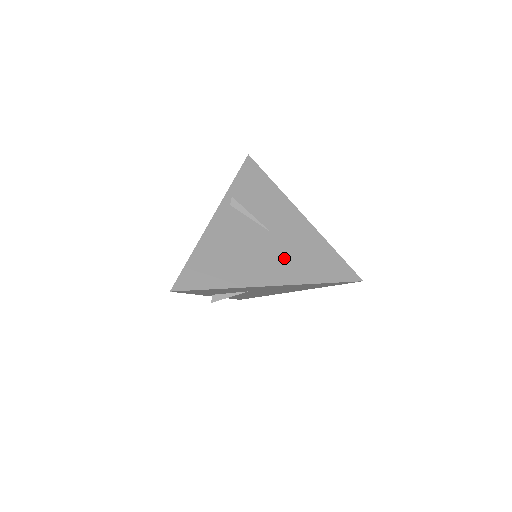
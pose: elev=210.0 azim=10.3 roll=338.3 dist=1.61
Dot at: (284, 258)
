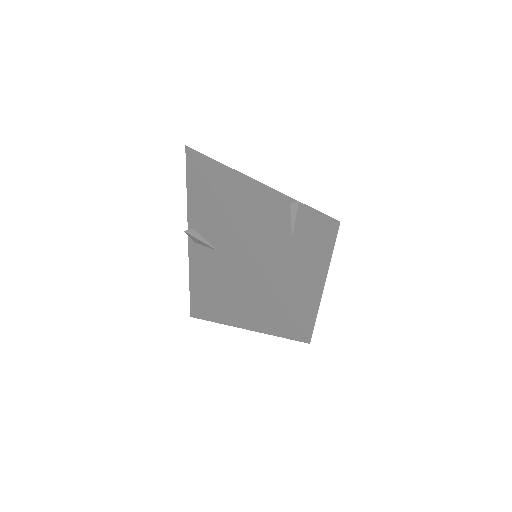
Dot at: (277, 251)
